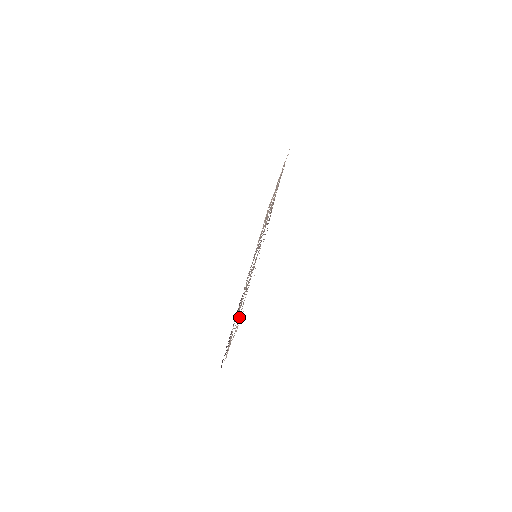
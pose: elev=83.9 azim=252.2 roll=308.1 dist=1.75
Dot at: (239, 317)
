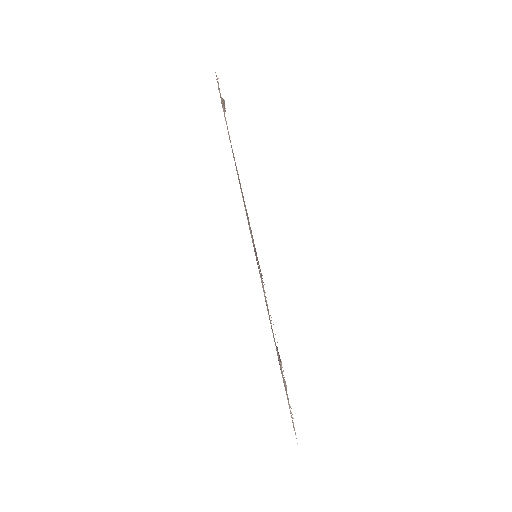
Dot at: (287, 399)
